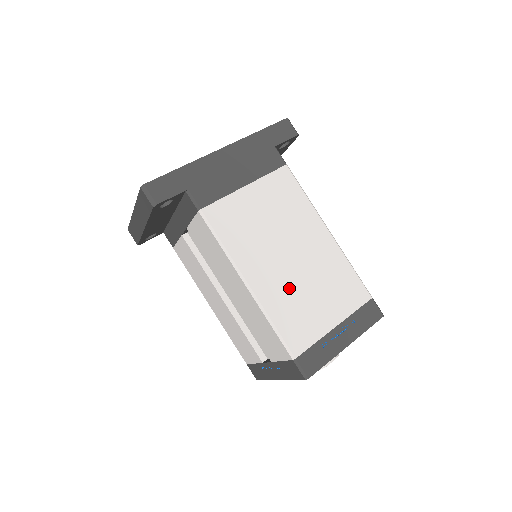
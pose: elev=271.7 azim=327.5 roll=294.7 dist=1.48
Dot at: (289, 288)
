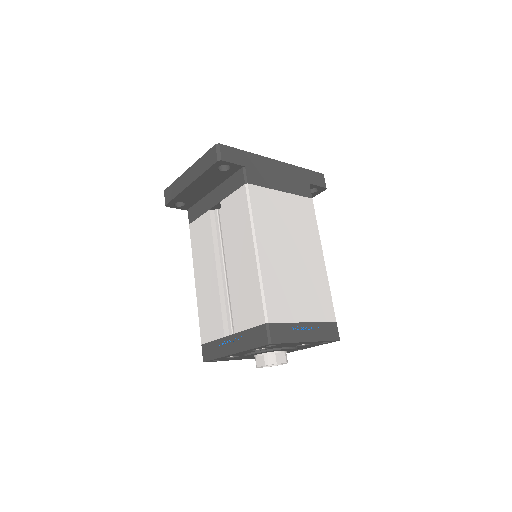
Dot at: (283, 273)
